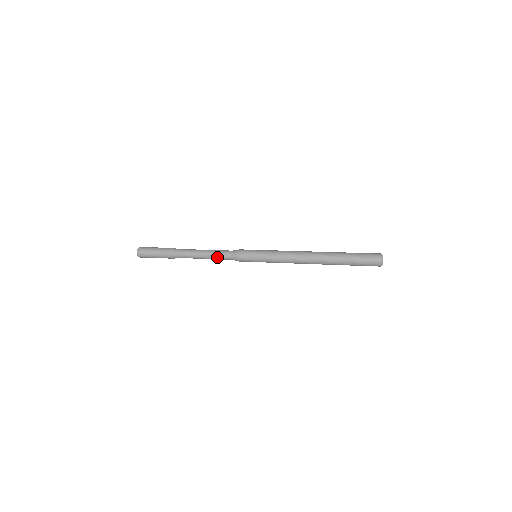
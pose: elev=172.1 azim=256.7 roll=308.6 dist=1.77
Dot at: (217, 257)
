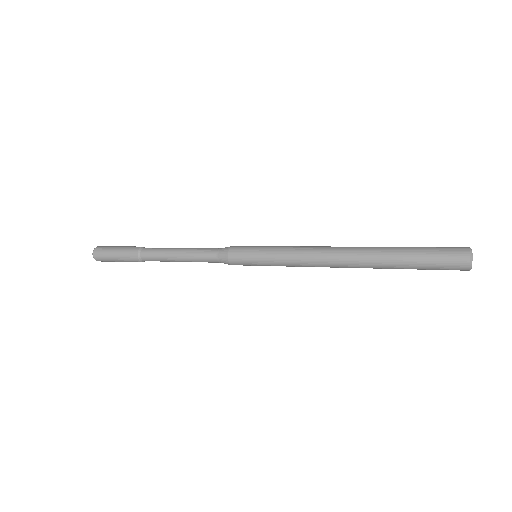
Dot at: (199, 261)
